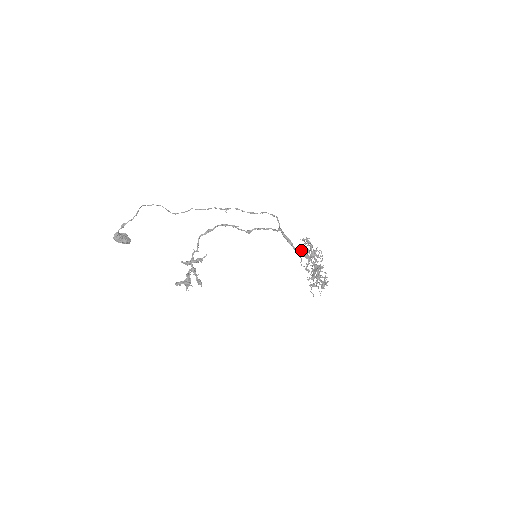
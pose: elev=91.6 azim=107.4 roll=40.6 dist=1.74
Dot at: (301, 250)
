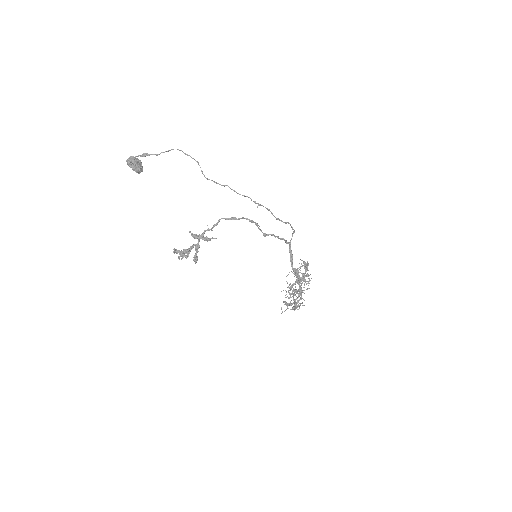
Dot at: (297, 272)
